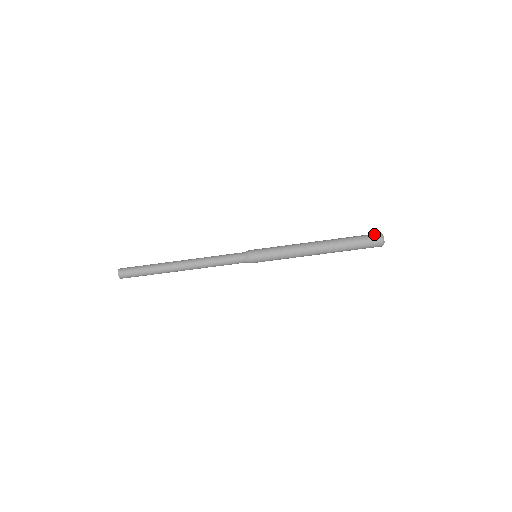
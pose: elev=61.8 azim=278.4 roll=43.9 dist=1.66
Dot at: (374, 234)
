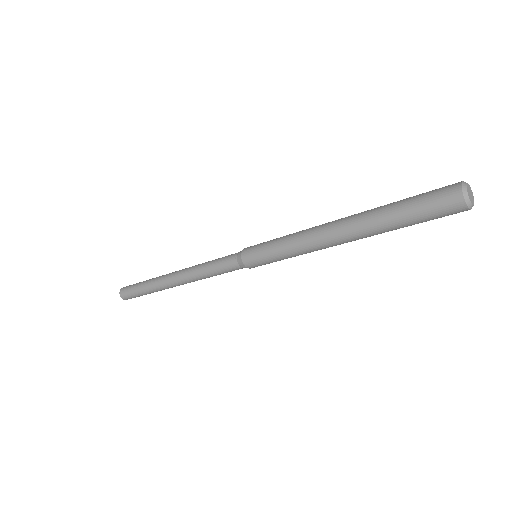
Dot at: (445, 188)
